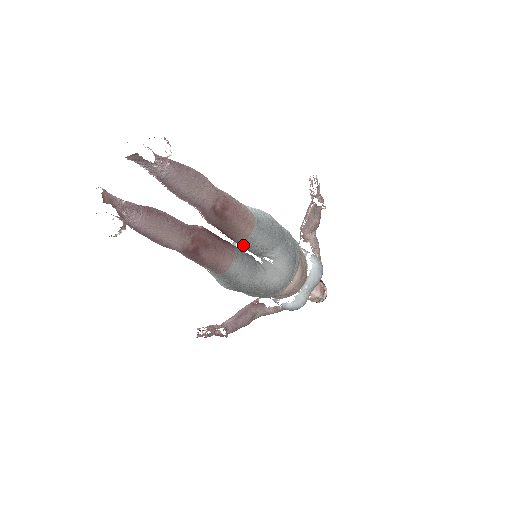
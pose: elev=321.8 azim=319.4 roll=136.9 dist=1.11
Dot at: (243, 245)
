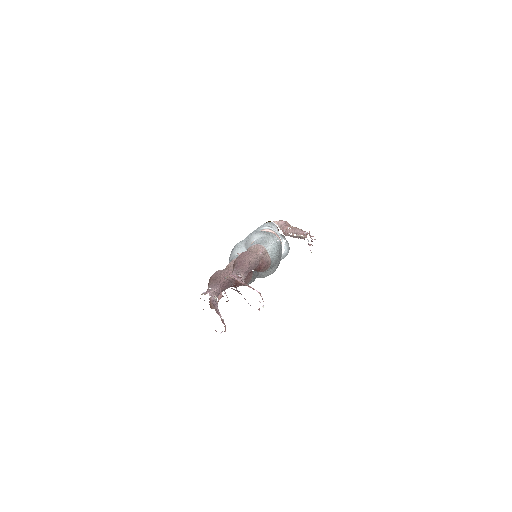
Dot at: occluded
